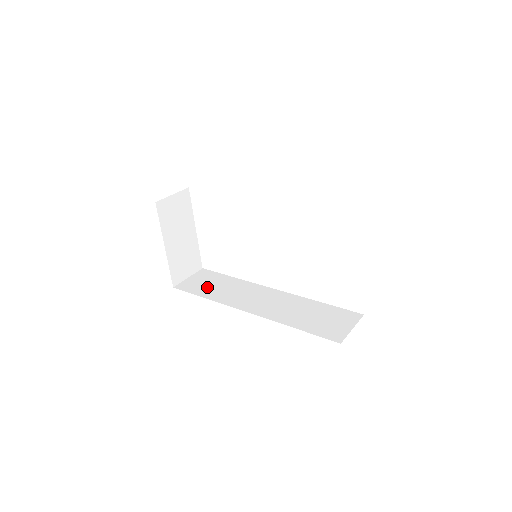
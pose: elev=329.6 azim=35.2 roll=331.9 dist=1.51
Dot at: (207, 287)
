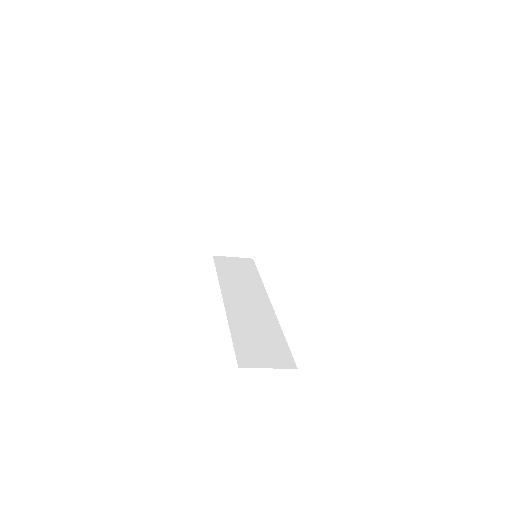
Dot at: (232, 270)
